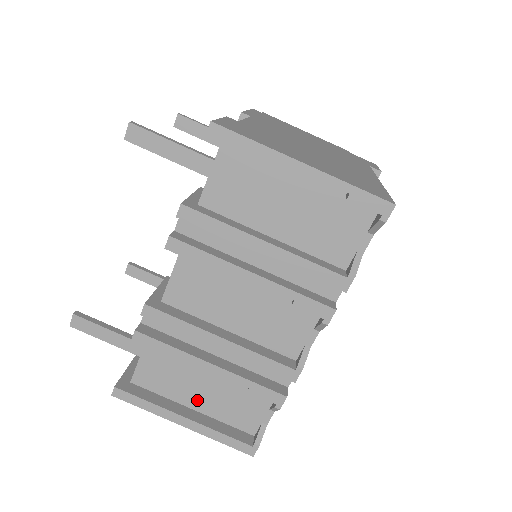
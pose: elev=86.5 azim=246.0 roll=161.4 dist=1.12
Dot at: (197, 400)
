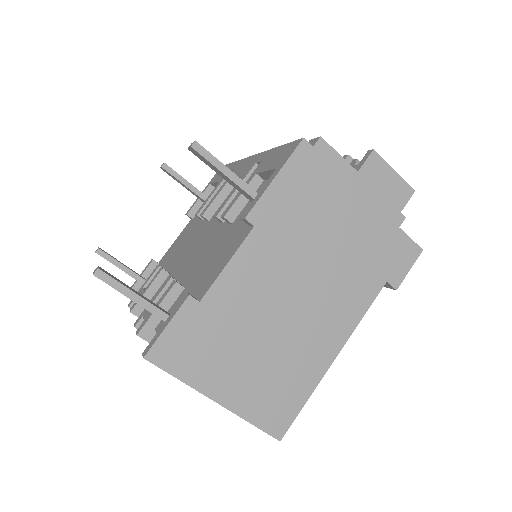
Dot at: occluded
